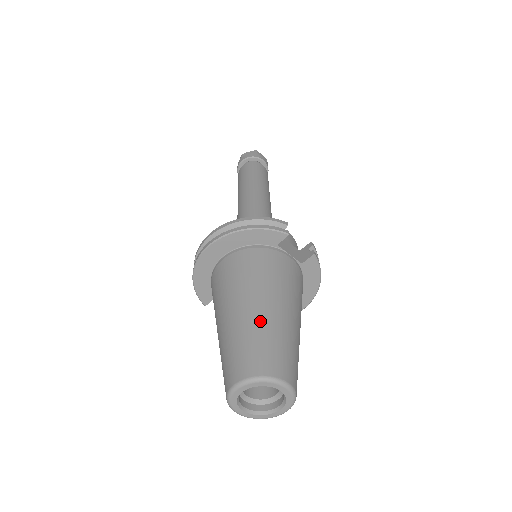
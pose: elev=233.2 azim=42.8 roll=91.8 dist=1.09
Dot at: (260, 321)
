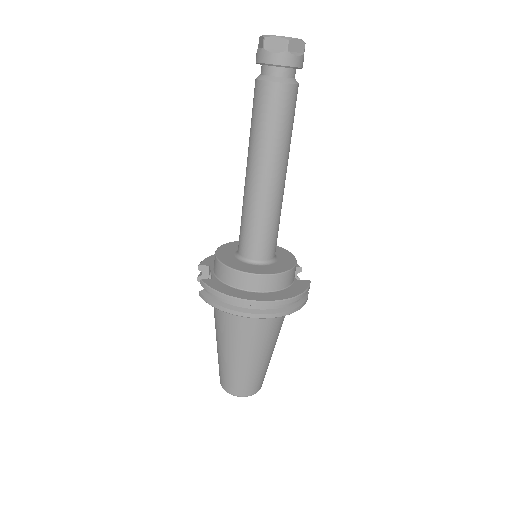
Dot at: (268, 362)
